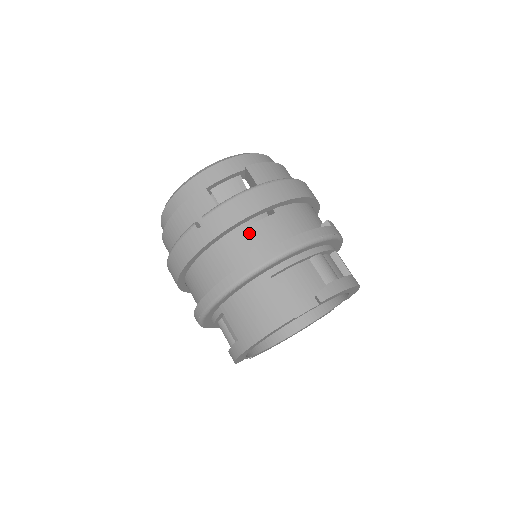
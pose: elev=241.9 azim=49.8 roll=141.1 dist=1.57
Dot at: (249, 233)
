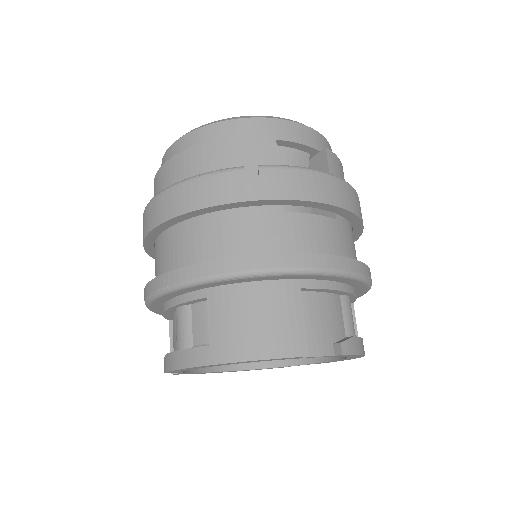
Dot at: (303, 221)
